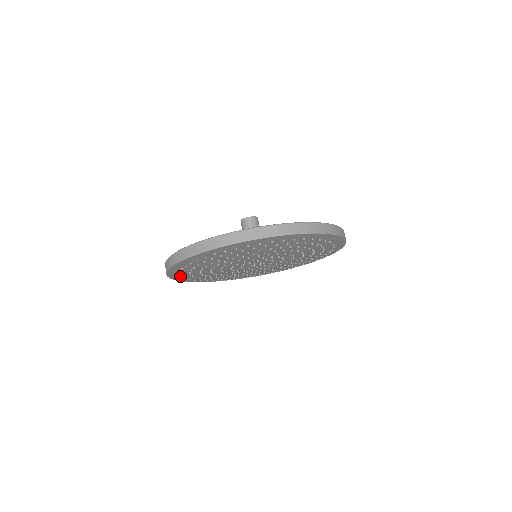
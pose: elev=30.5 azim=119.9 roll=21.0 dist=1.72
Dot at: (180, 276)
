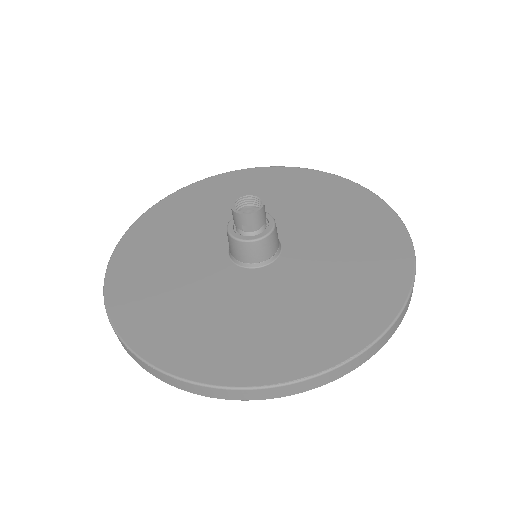
Dot at: occluded
